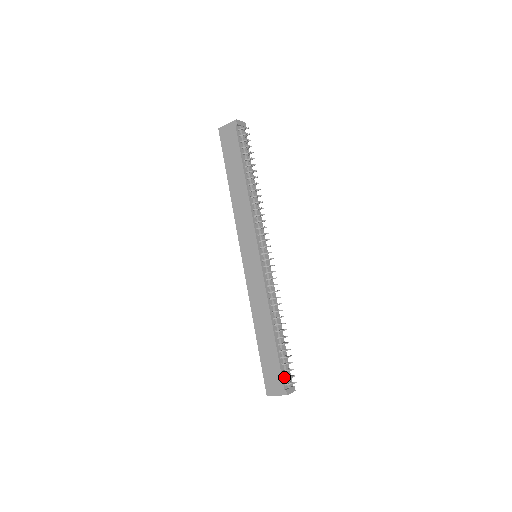
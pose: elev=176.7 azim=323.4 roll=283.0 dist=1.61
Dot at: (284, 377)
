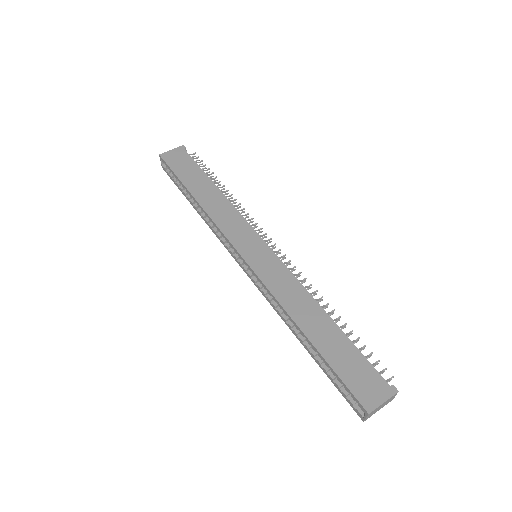
Dot at: (377, 372)
